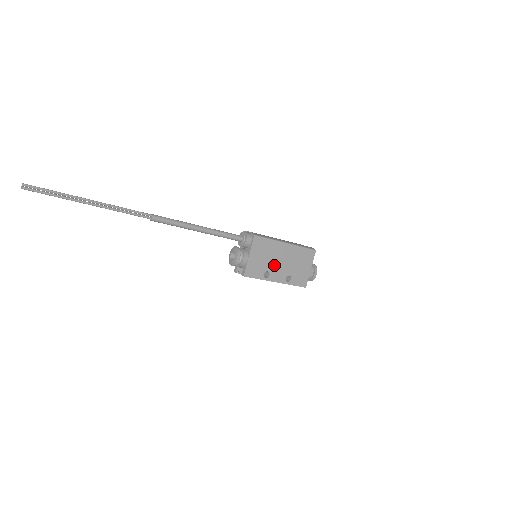
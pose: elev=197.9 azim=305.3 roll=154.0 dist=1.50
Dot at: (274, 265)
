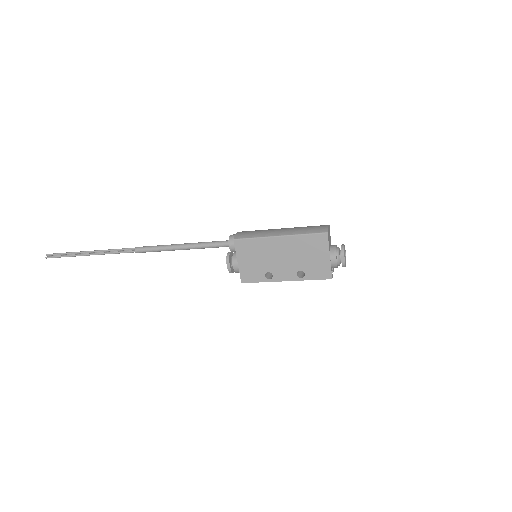
Dot at: (274, 264)
